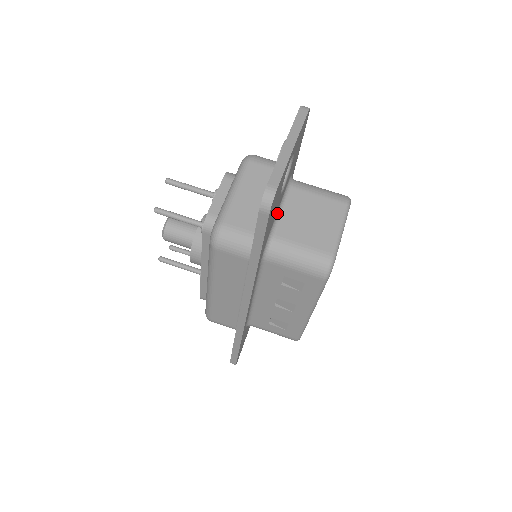
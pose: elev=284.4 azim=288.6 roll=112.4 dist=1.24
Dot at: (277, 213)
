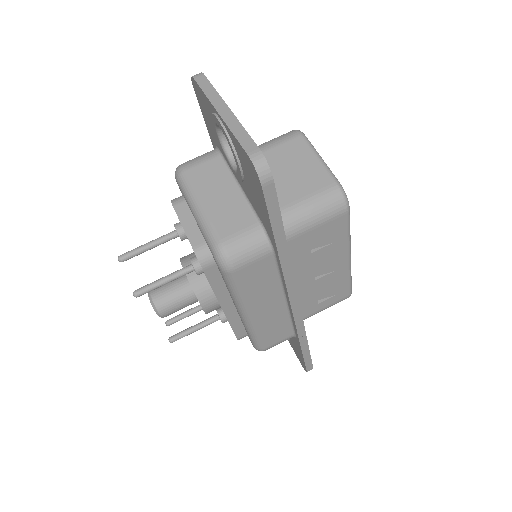
Dot at: occluded
